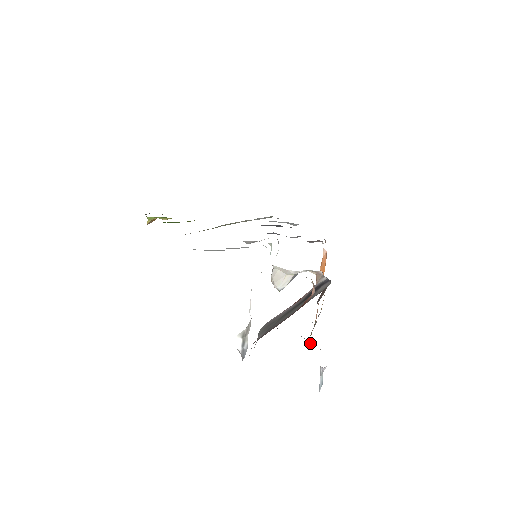
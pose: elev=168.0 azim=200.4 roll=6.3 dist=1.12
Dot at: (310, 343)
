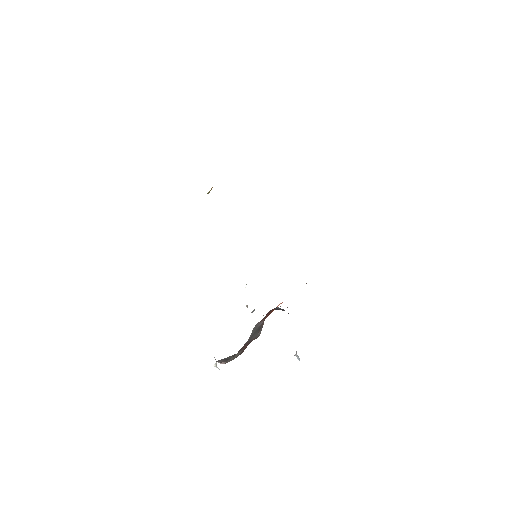
Dot at: occluded
